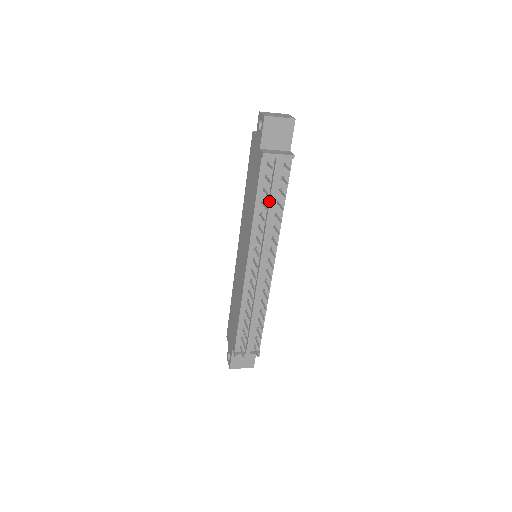
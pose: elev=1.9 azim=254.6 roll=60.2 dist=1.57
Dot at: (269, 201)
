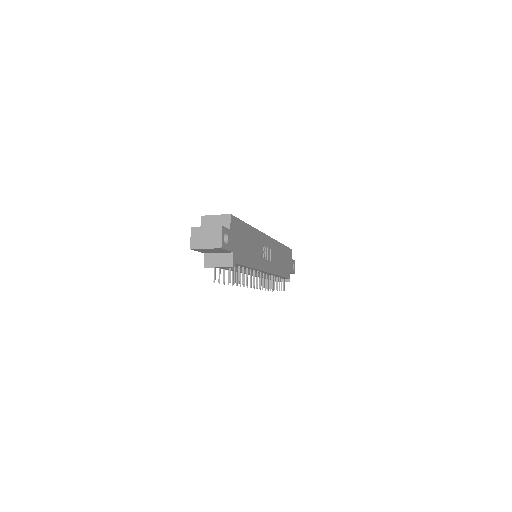
Dot at: occluded
